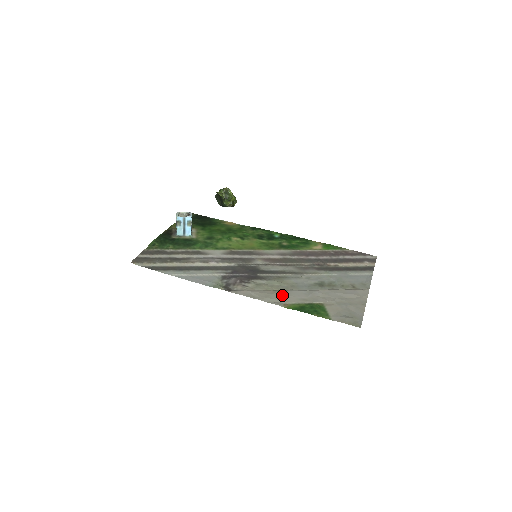
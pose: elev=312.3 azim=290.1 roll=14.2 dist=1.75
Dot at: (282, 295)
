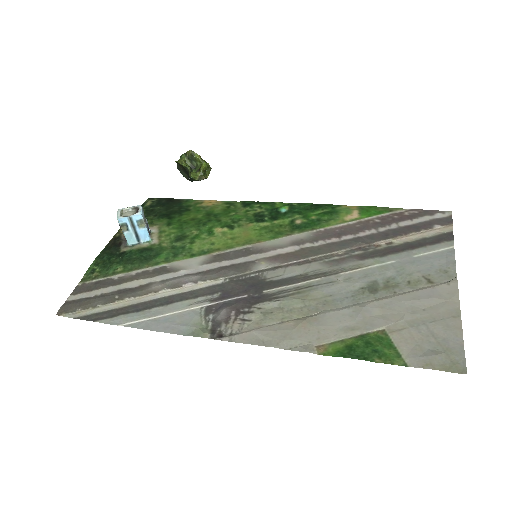
Dot at: (310, 327)
